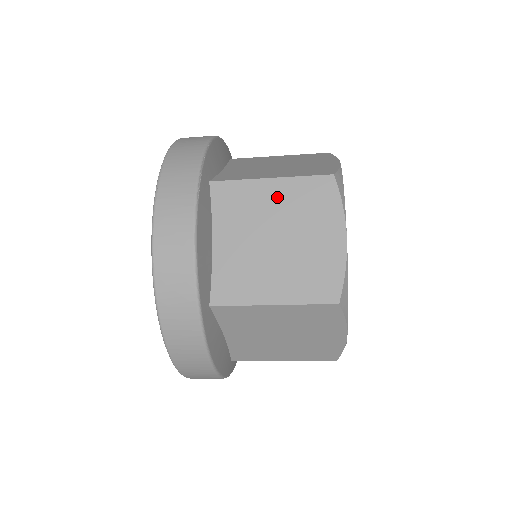
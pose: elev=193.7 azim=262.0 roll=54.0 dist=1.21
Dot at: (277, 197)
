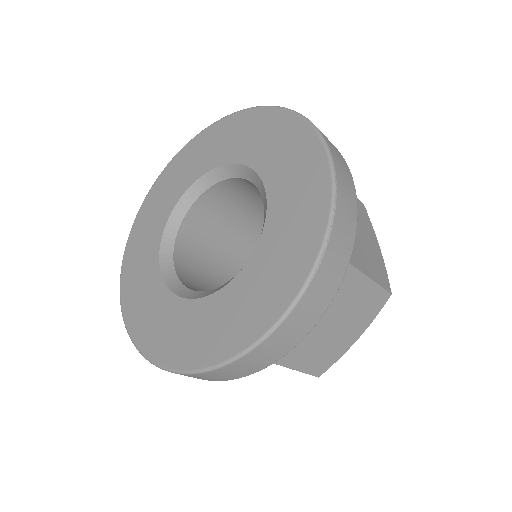
Dot at: (357, 293)
